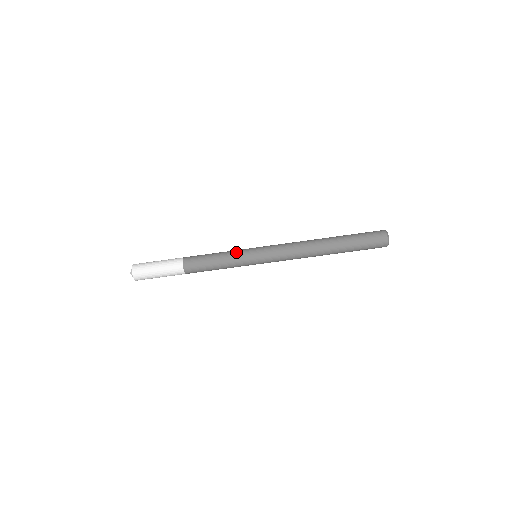
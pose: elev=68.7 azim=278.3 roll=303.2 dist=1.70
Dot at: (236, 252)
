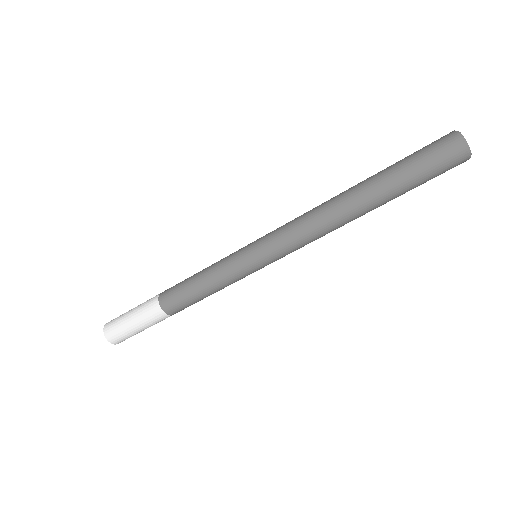
Dot at: (223, 259)
